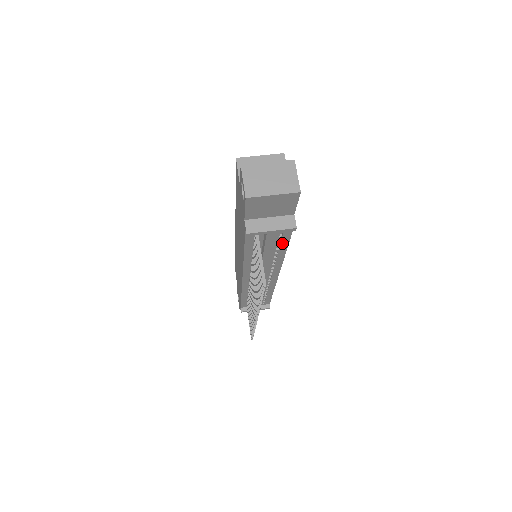
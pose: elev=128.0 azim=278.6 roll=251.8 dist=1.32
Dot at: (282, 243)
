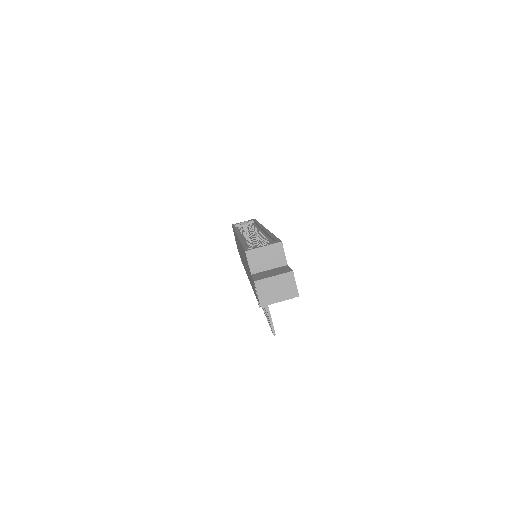
Dot at: occluded
